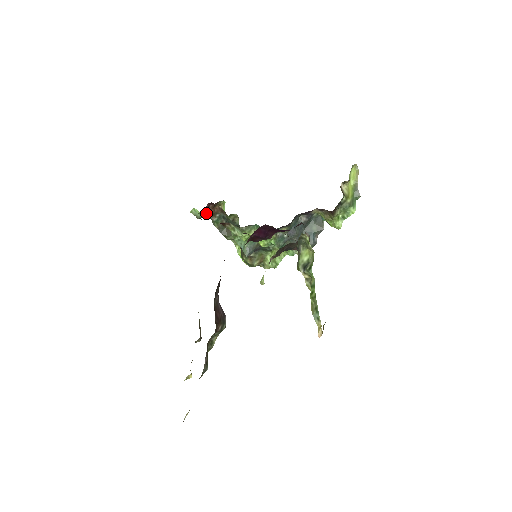
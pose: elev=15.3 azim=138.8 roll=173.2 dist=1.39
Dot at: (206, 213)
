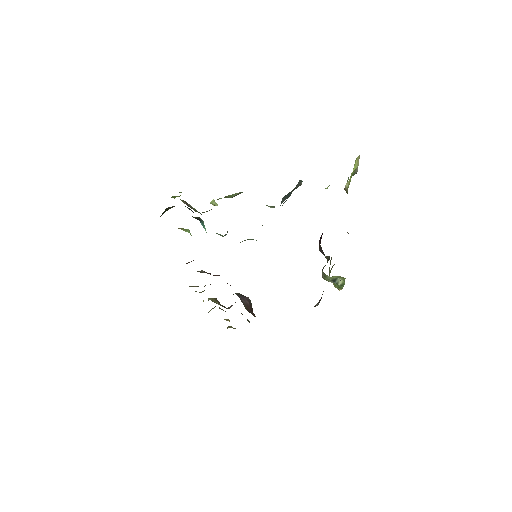
Dot at: occluded
